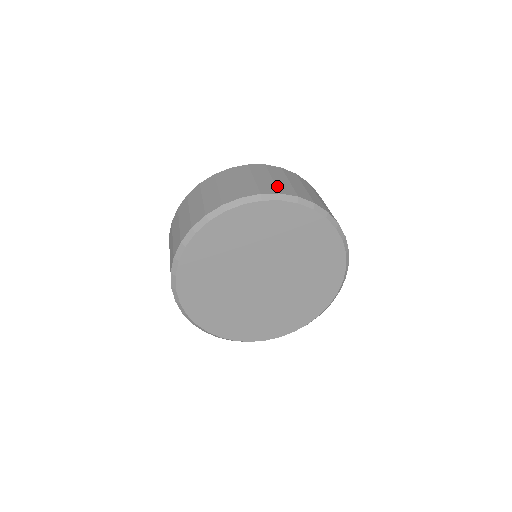
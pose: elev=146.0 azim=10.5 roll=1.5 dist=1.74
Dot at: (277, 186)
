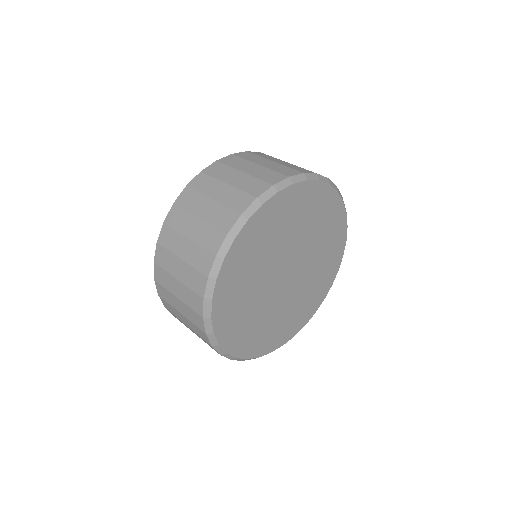
Dot at: occluded
